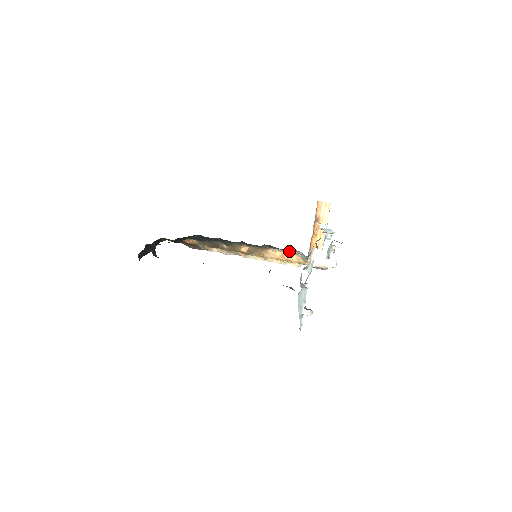
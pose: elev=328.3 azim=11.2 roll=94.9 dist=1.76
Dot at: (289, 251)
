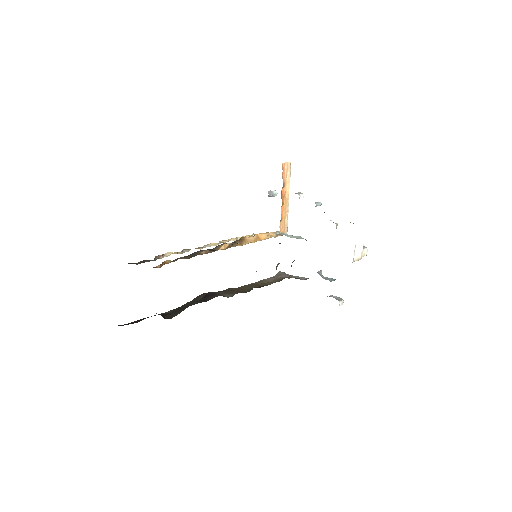
Dot at: occluded
